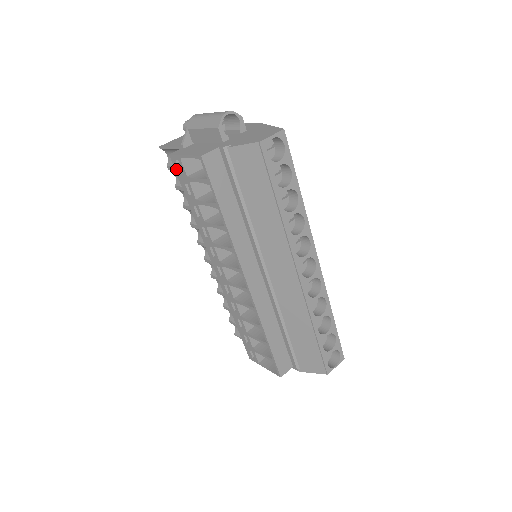
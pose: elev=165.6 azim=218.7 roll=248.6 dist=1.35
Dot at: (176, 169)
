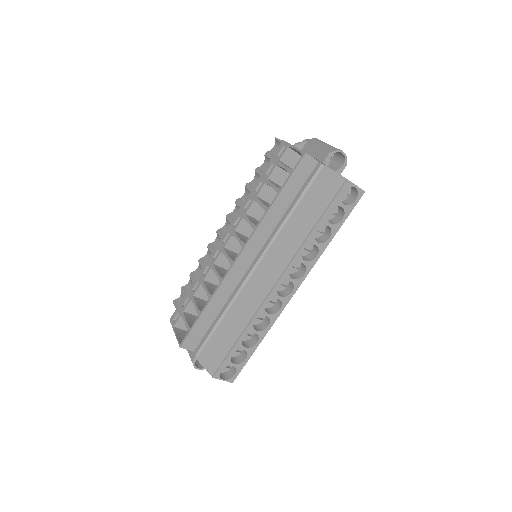
Dot at: (277, 151)
